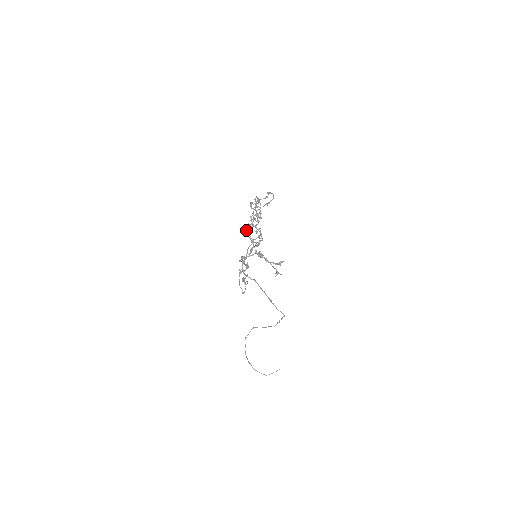
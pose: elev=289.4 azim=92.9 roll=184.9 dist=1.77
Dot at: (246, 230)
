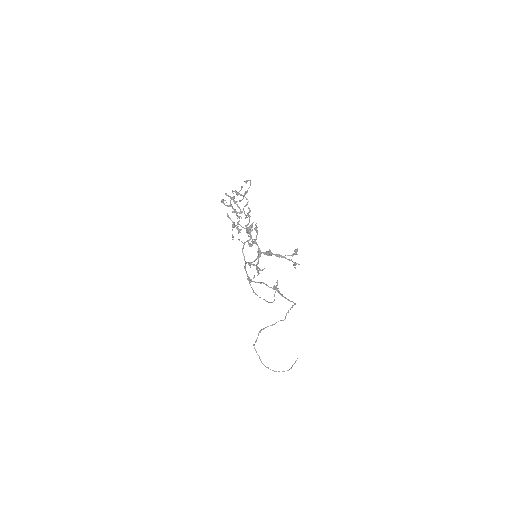
Dot at: (248, 233)
